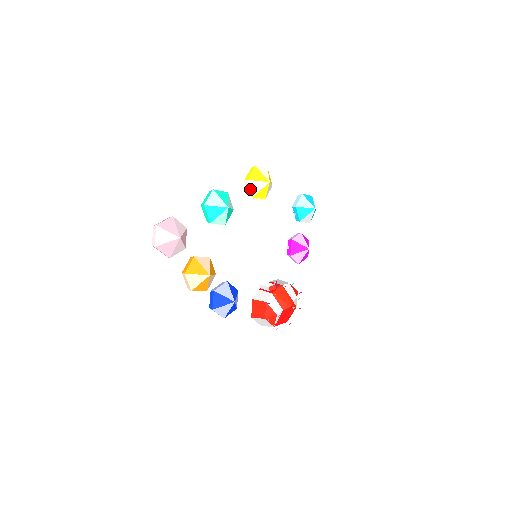
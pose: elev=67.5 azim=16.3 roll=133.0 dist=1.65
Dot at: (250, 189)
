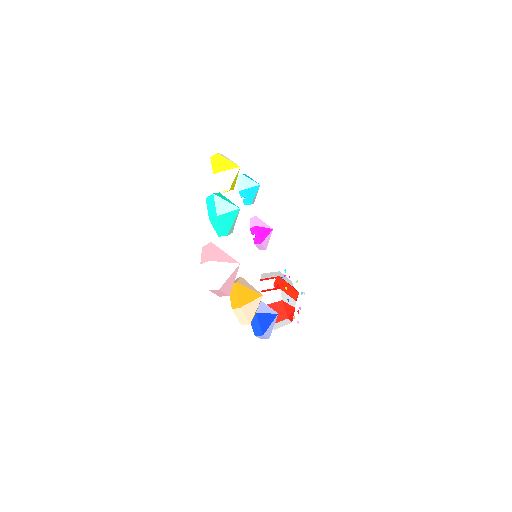
Dot at: (225, 182)
